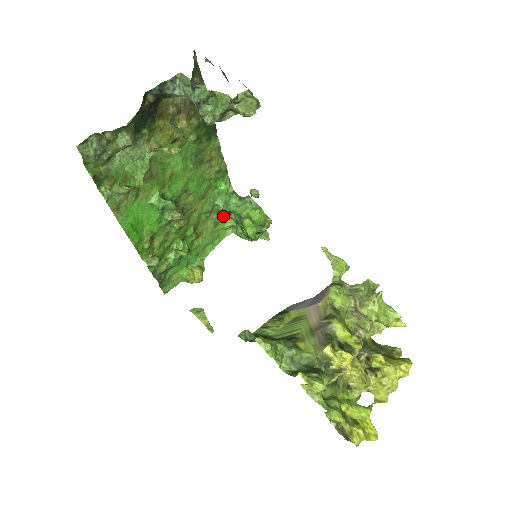
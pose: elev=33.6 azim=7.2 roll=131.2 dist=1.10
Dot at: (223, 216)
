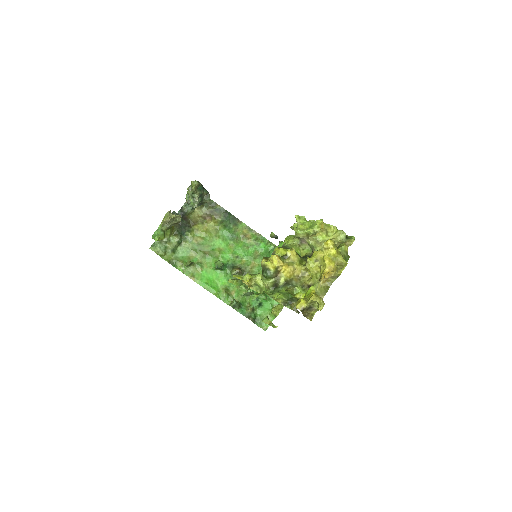
Dot at: occluded
